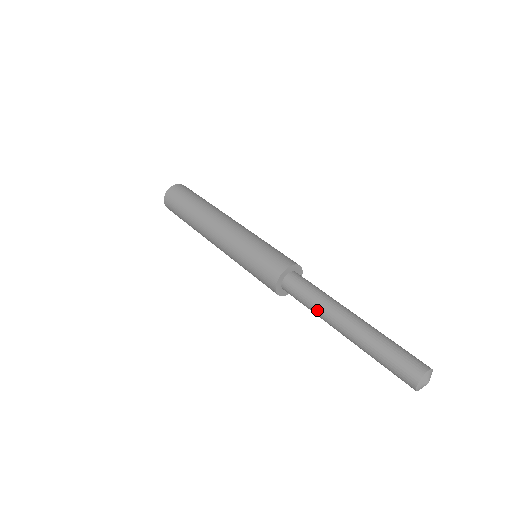
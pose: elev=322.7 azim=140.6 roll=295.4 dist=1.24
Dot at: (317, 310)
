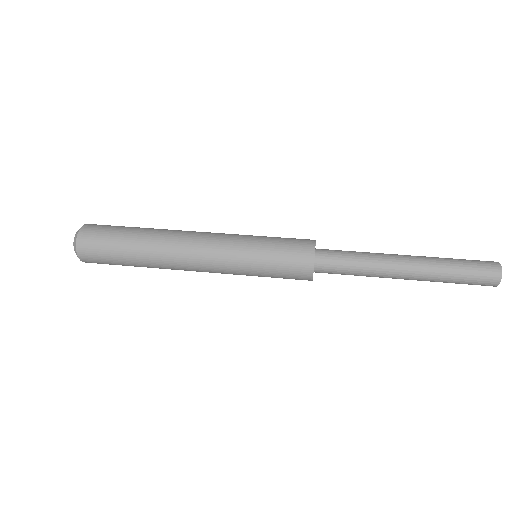
Dot at: (372, 258)
